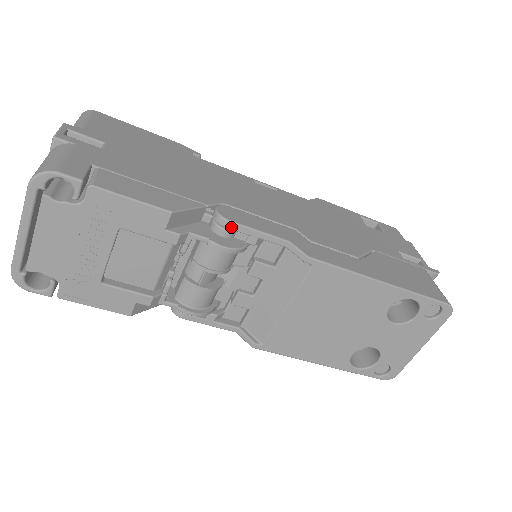
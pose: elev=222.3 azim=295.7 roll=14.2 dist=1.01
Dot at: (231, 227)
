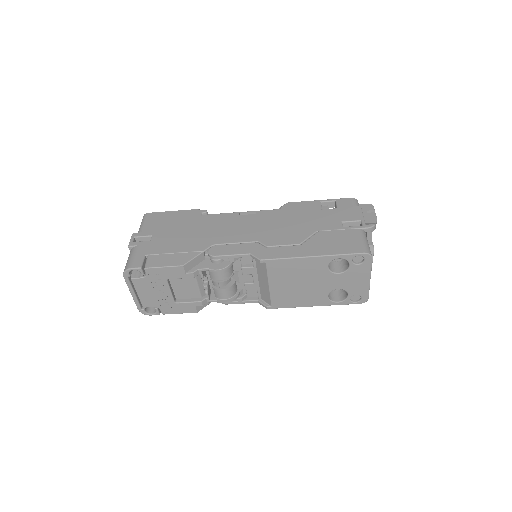
Dot at: (217, 258)
